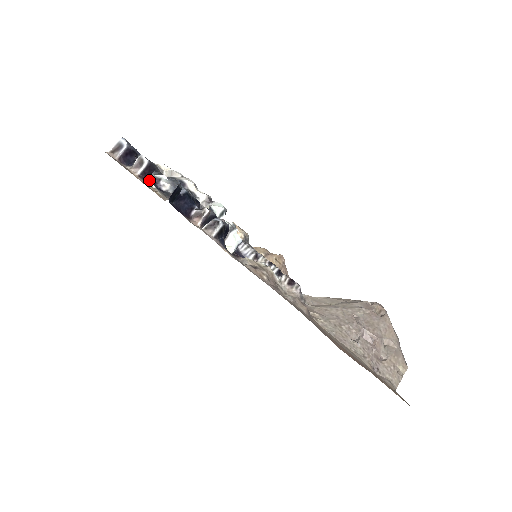
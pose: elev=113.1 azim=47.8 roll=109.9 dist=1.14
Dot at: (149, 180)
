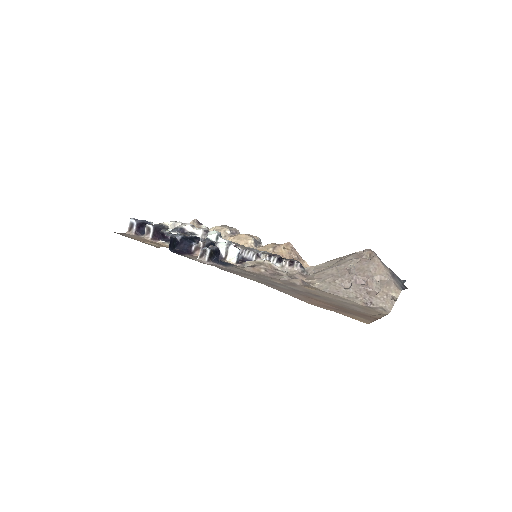
Dot at: (160, 238)
